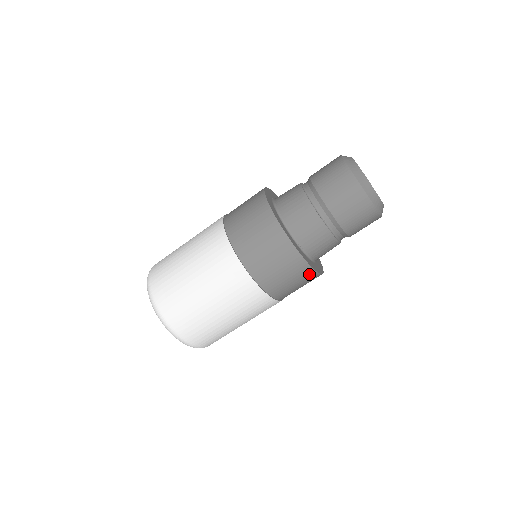
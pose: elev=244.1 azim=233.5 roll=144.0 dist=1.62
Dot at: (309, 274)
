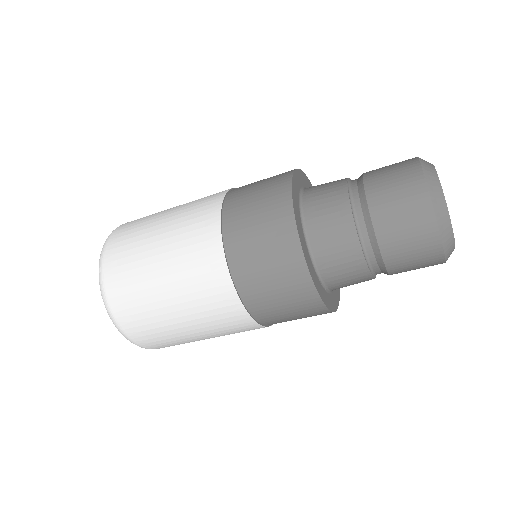
Dot at: (303, 284)
